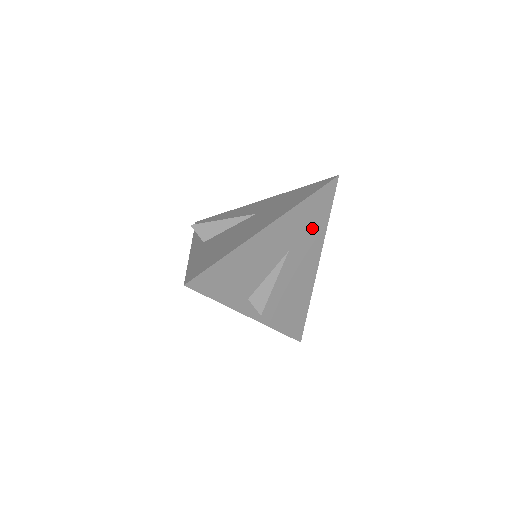
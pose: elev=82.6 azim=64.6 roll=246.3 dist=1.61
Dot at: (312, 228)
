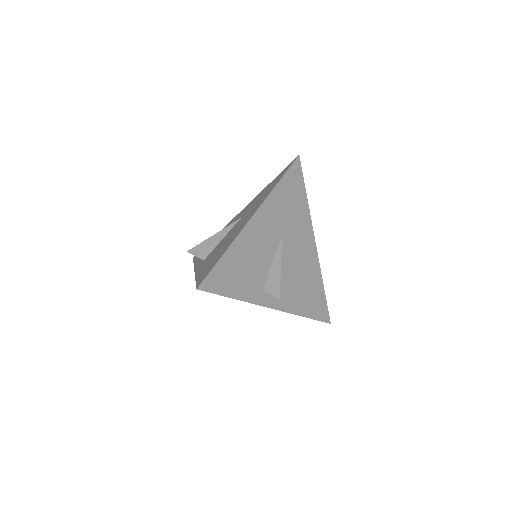
Dot at: (295, 209)
